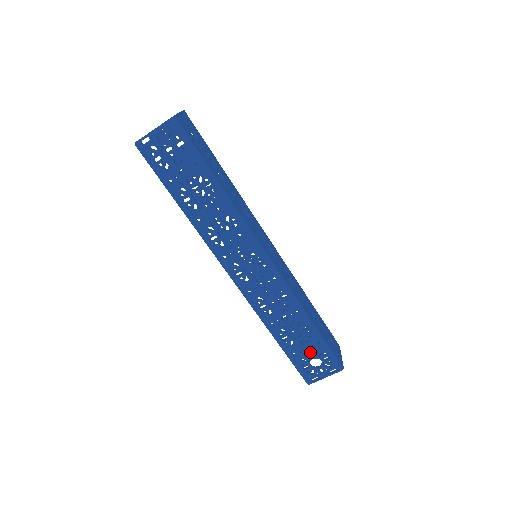
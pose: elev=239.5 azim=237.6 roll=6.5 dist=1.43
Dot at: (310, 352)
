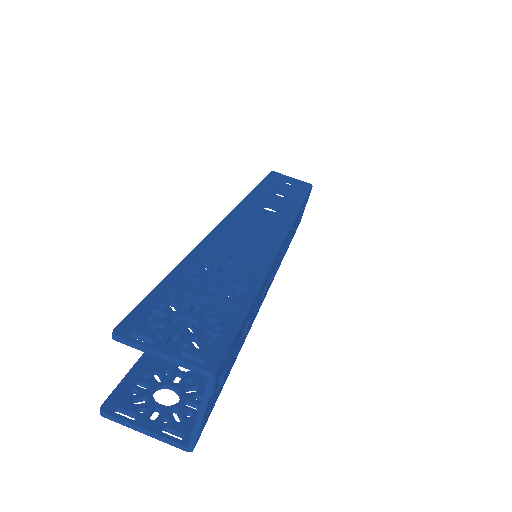
Dot at: (201, 307)
